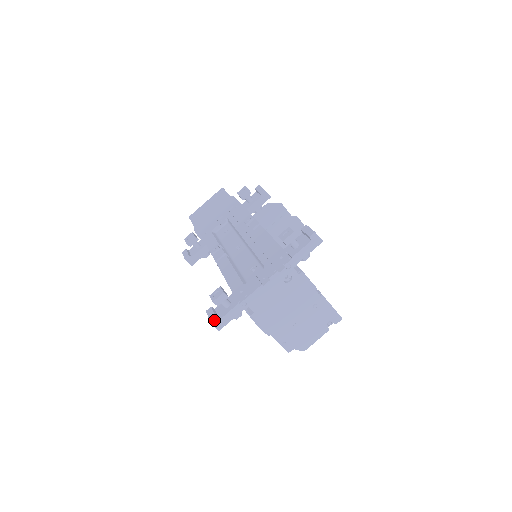
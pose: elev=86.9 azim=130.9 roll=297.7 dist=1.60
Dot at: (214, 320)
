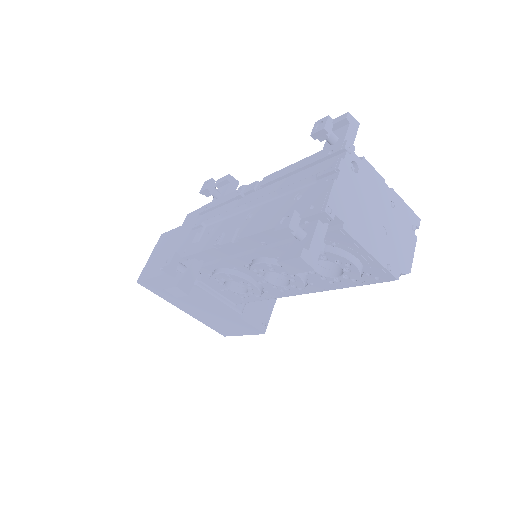
Dot at: (303, 253)
